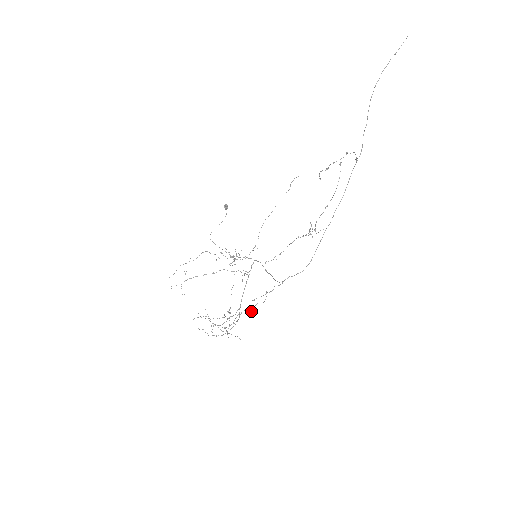
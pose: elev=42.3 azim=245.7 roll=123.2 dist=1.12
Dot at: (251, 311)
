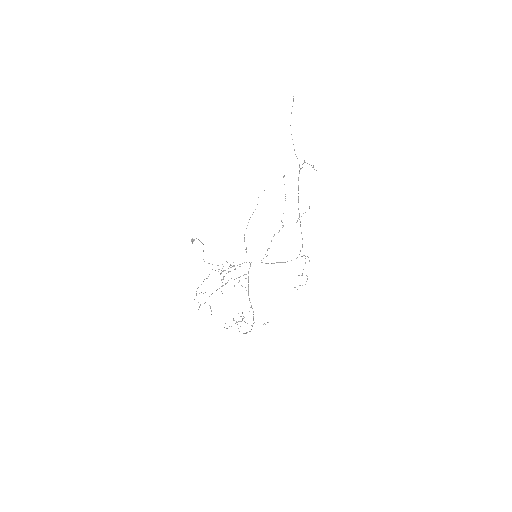
Dot at: (302, 275)
